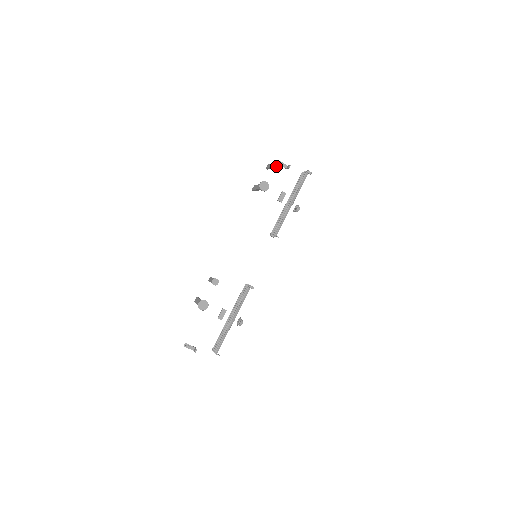
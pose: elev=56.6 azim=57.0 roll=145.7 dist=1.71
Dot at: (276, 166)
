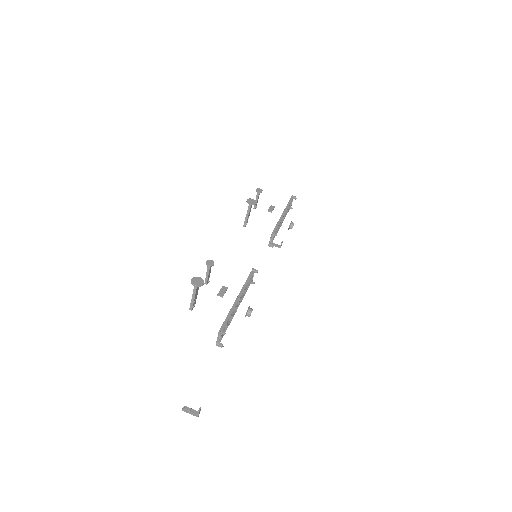
Dot at: (260, 191)
